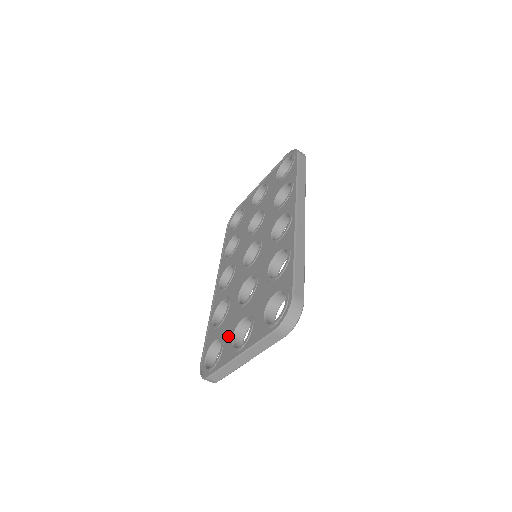
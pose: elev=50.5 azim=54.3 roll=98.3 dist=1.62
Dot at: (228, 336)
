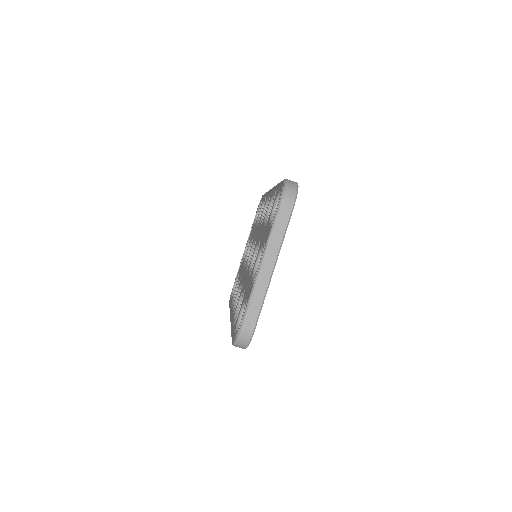
Dot at: (249, 288)
